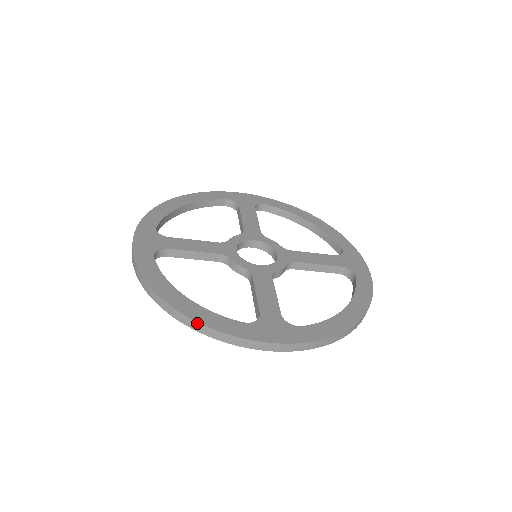
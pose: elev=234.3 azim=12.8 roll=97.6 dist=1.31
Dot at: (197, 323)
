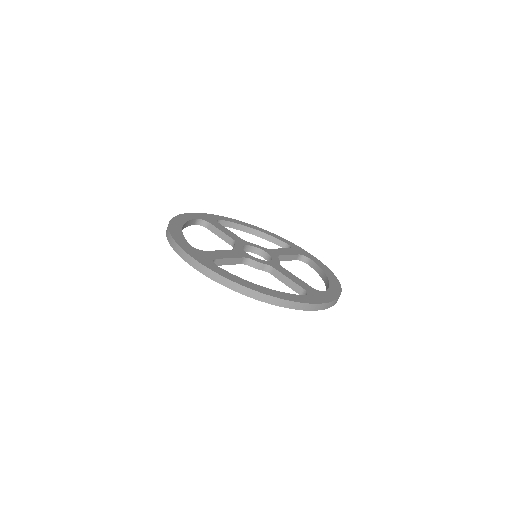
Dot at: (169, 231)
